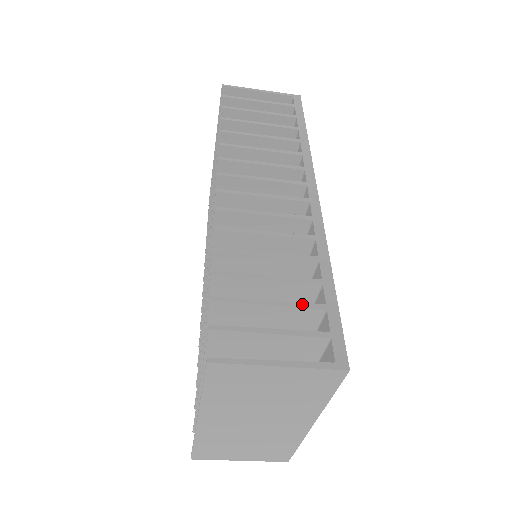
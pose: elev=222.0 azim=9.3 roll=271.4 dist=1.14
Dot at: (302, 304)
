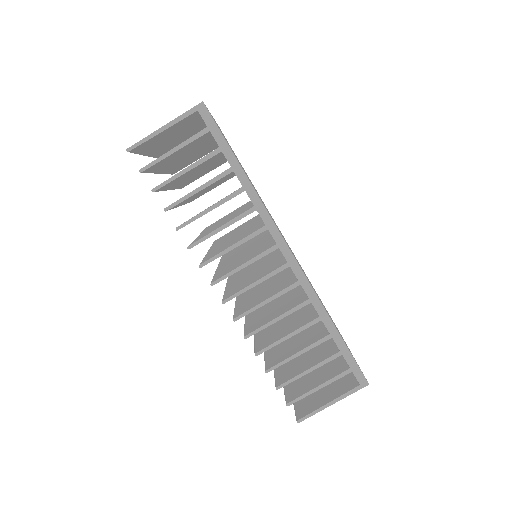
Dot at: (326, 360)
